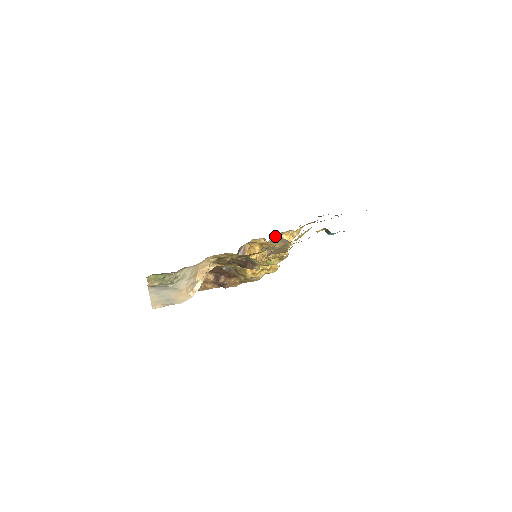
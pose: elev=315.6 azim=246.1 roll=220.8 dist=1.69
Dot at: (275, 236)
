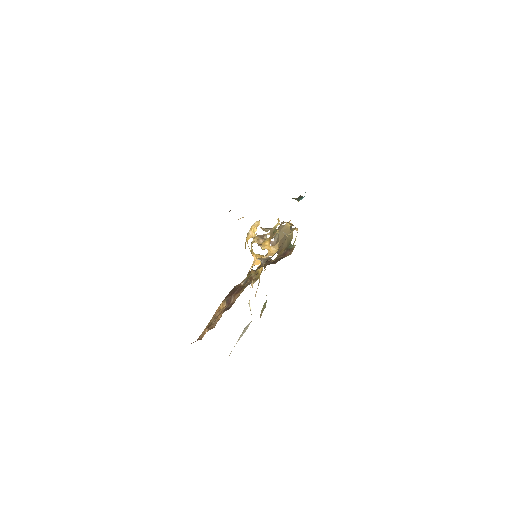
Dot at: occluded
